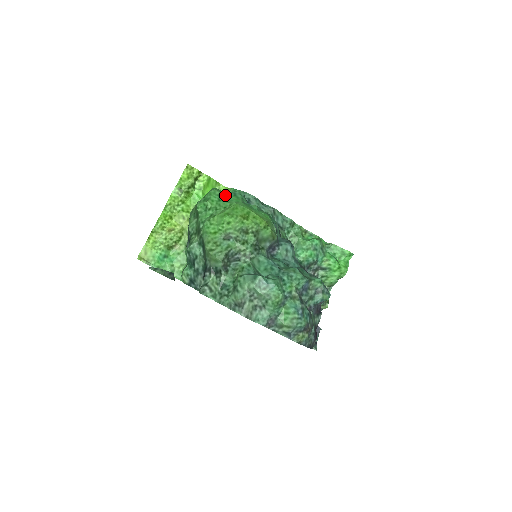
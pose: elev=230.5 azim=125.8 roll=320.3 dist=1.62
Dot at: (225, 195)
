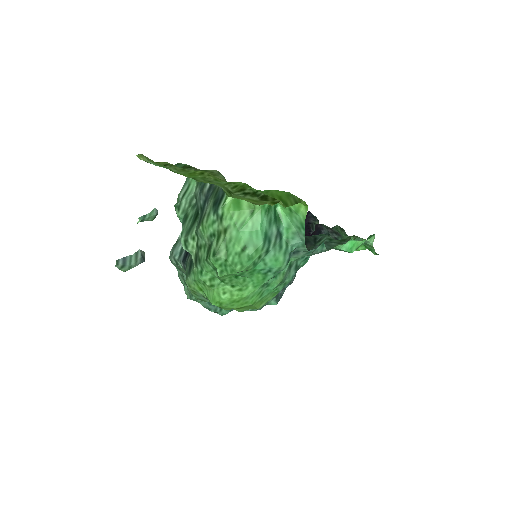
Dot at: (252, 272)
